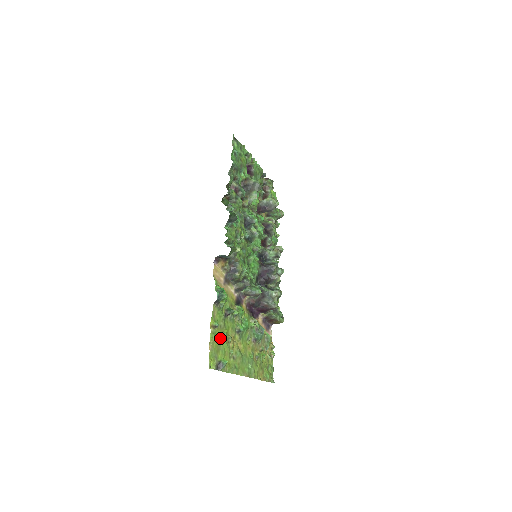
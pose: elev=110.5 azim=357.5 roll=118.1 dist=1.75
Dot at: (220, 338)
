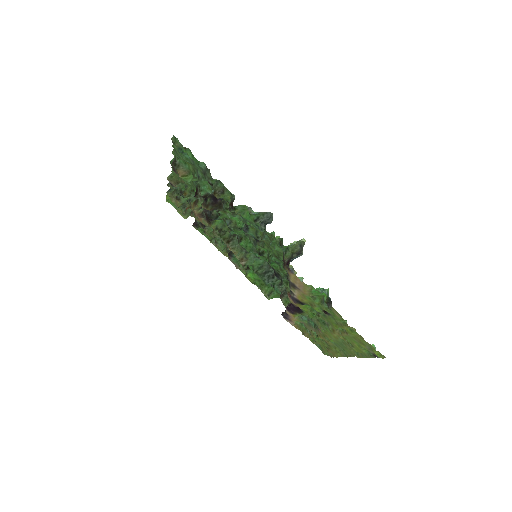
Dot at: (348, 333)
